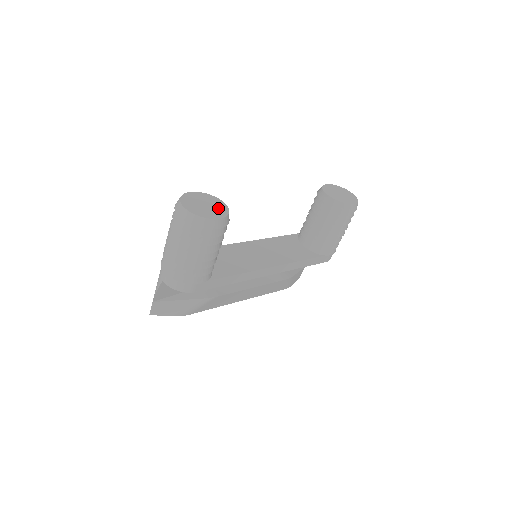
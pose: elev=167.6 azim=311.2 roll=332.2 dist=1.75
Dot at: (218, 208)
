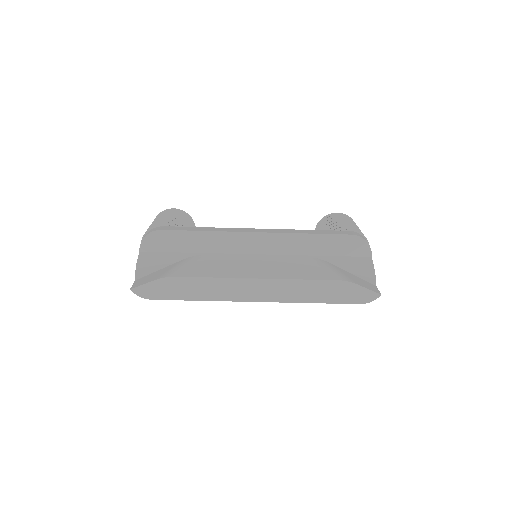
Dot at: occluded
